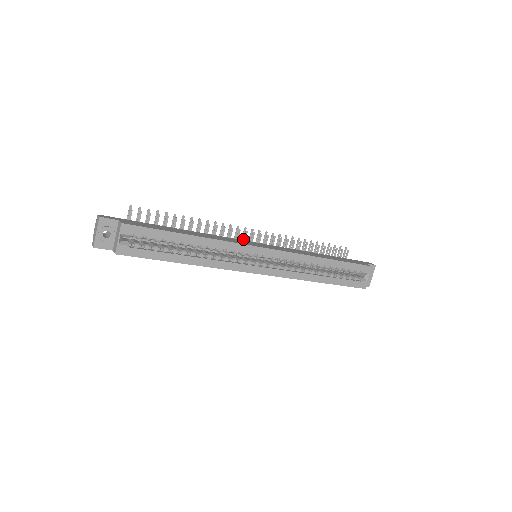
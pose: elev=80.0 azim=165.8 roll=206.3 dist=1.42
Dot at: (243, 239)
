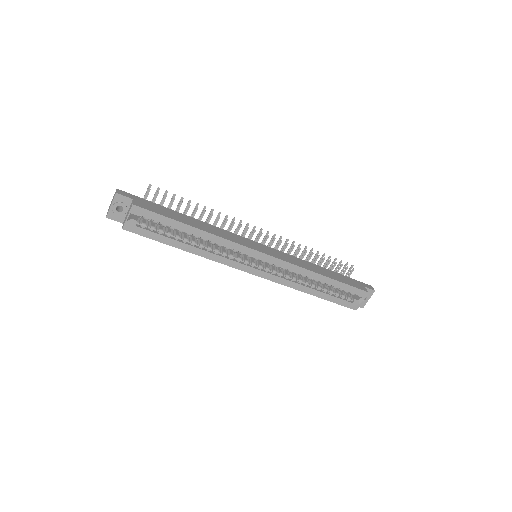
Dot at: (250, 236)
